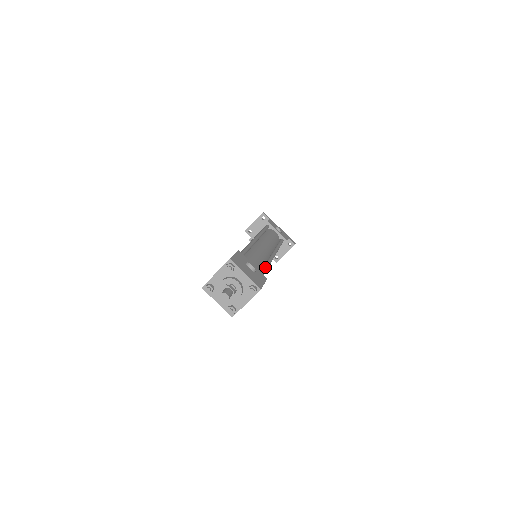
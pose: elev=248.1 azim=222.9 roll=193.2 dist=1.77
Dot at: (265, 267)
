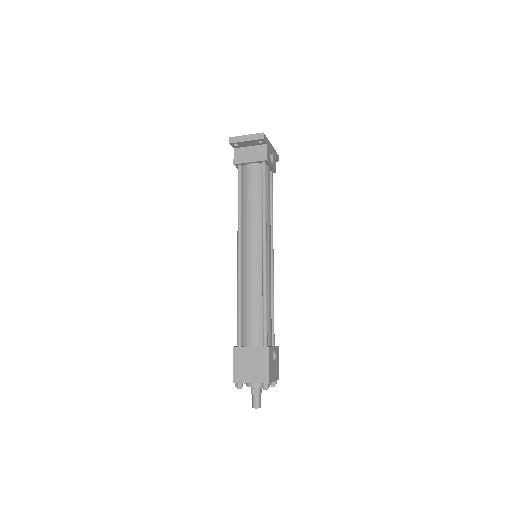
Dot at: occluded
